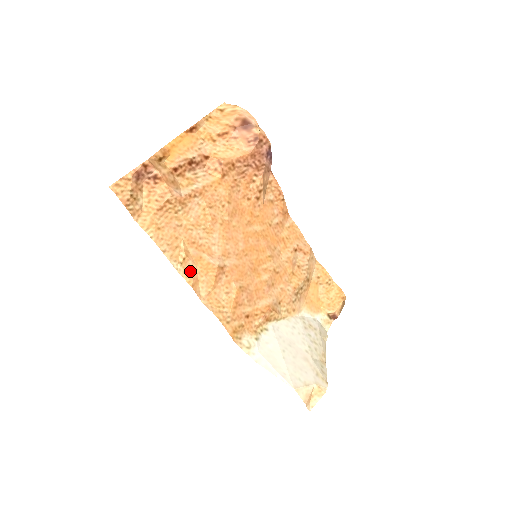
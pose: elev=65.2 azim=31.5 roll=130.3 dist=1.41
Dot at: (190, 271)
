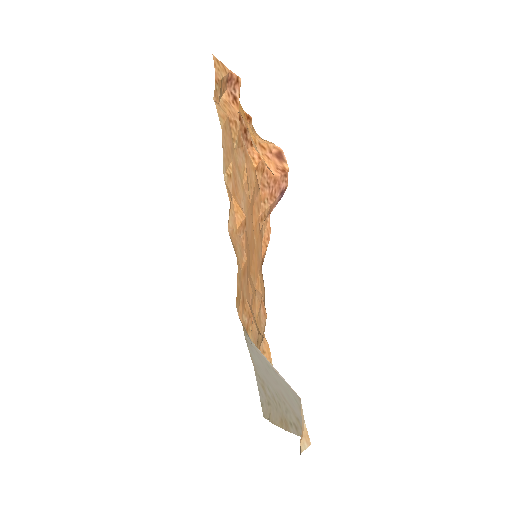
Dot at: (229, 191)
